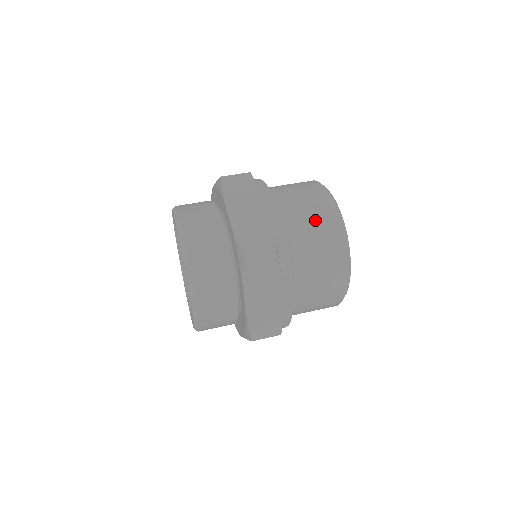
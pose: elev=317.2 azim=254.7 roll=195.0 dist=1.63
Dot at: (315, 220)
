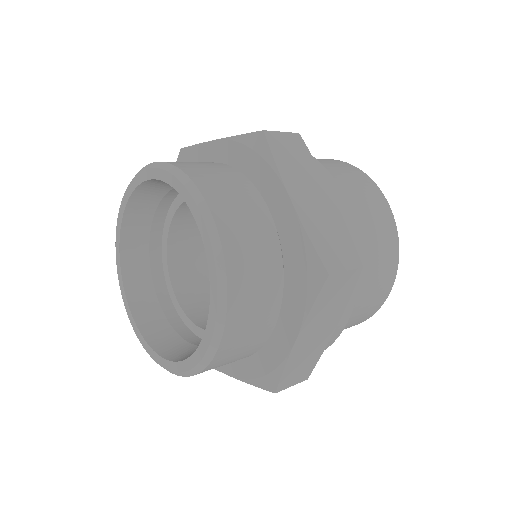
Dot at: occluded
